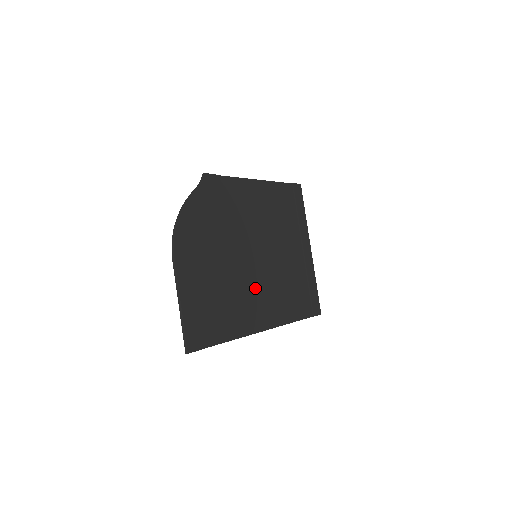
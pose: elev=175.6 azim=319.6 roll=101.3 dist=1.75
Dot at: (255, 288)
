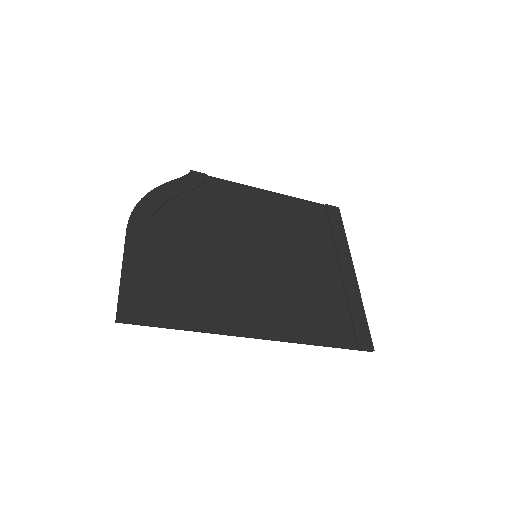
Dot at: (249, 287)
